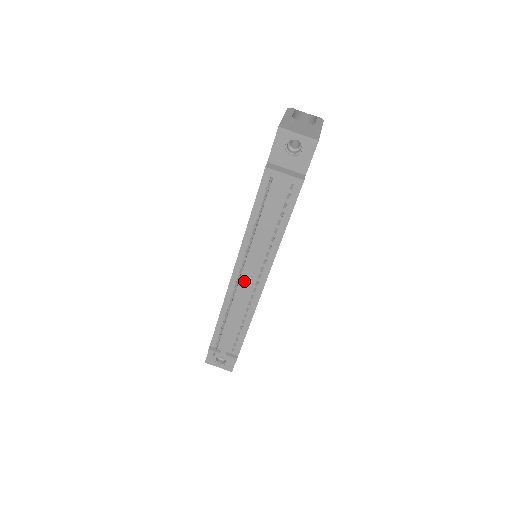
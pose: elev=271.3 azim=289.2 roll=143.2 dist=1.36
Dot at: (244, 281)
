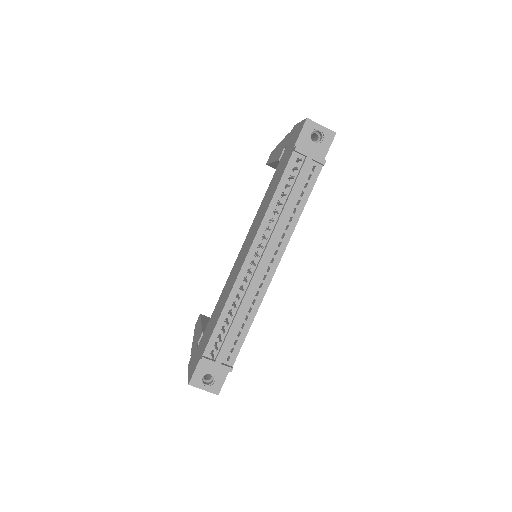
Dot at: (258, 264)
